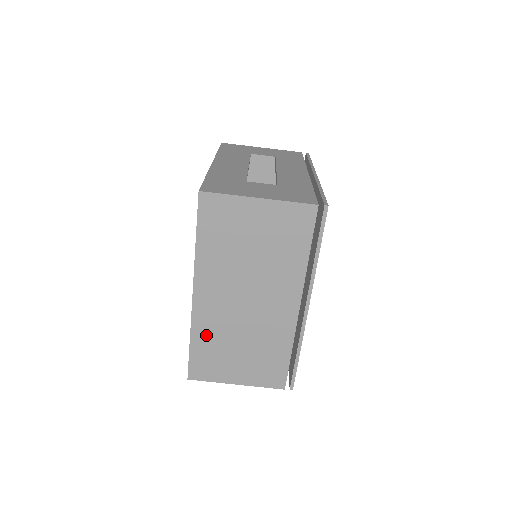
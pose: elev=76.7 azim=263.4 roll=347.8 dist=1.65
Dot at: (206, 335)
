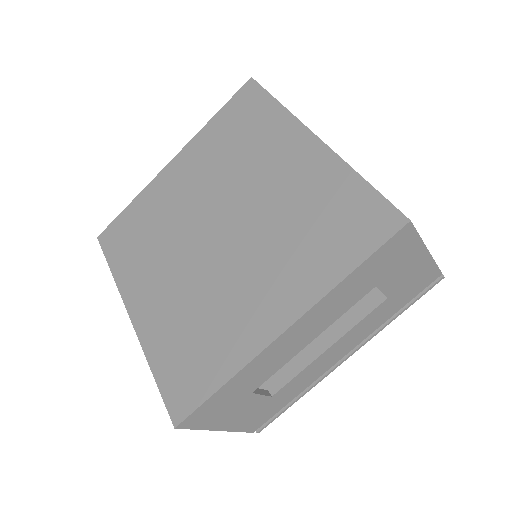
Dot at: occluded
